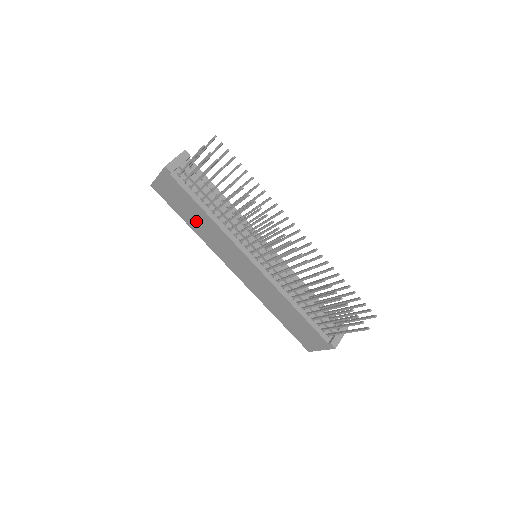
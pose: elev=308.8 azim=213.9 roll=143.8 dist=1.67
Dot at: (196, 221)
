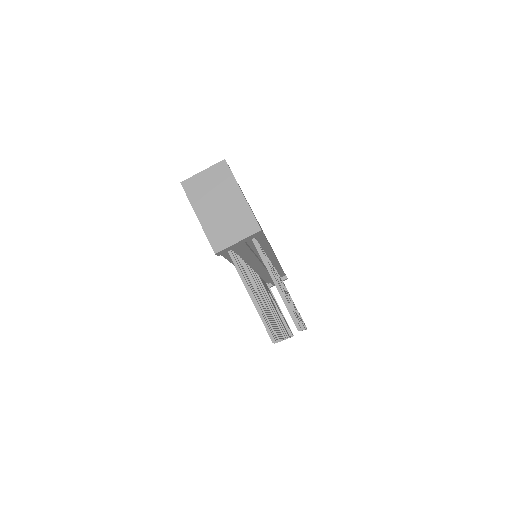
Dot at: occluded
